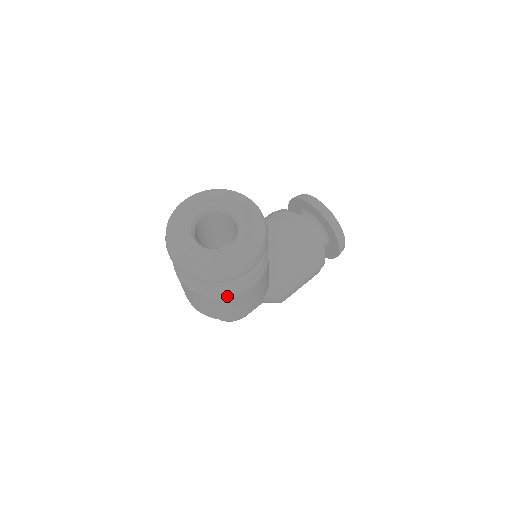
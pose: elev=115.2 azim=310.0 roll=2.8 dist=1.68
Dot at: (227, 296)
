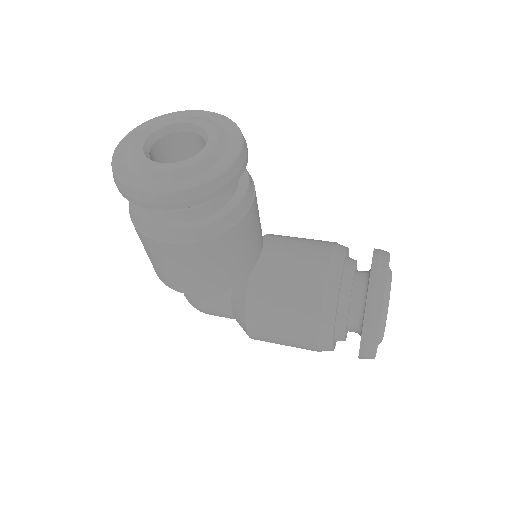
Dot at: (141, 231)
